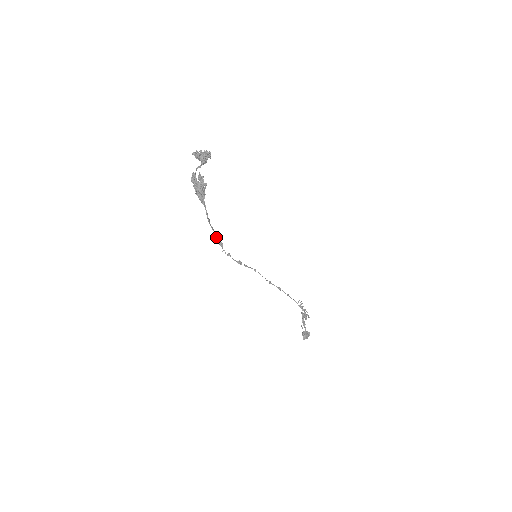
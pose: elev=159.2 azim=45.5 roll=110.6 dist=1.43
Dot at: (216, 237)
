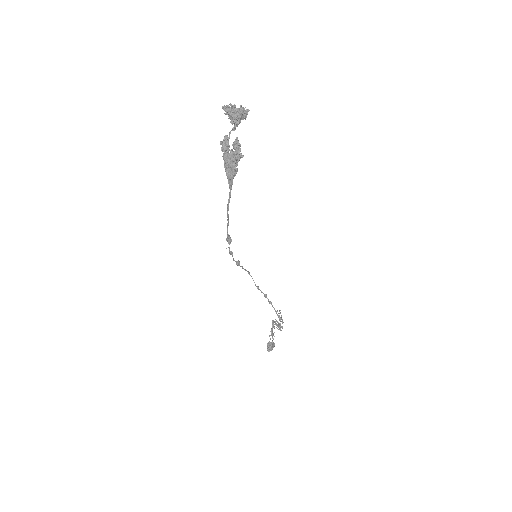
Dot at: (227, 230)
